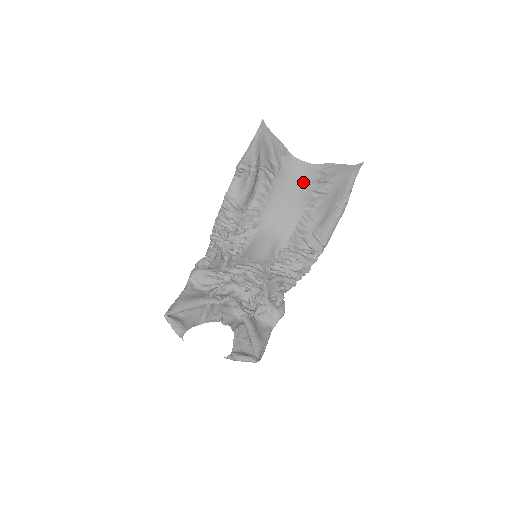
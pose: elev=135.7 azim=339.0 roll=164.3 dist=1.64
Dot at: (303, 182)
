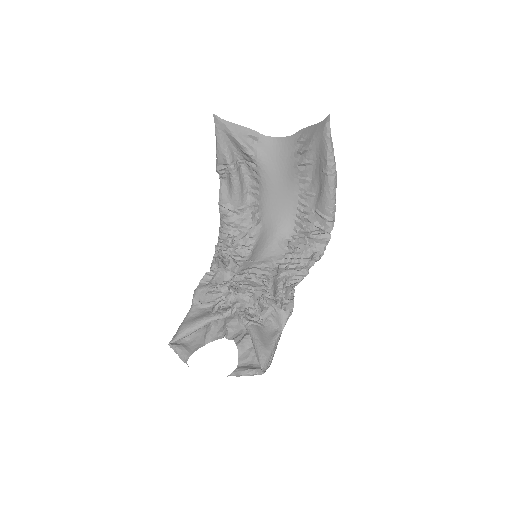
Dot at: (286, 159)
